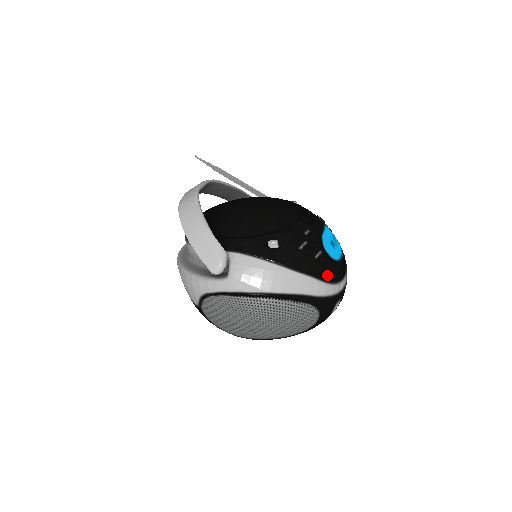
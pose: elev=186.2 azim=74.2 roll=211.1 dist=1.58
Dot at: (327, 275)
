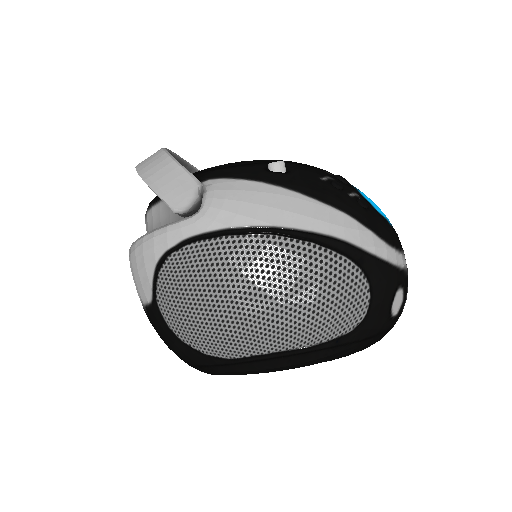
Dot at: (373, 224)
